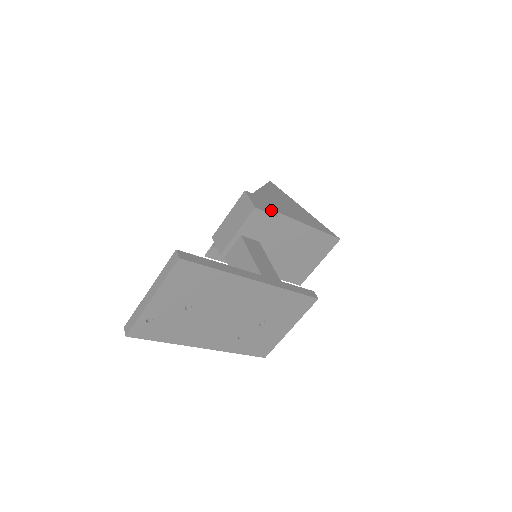
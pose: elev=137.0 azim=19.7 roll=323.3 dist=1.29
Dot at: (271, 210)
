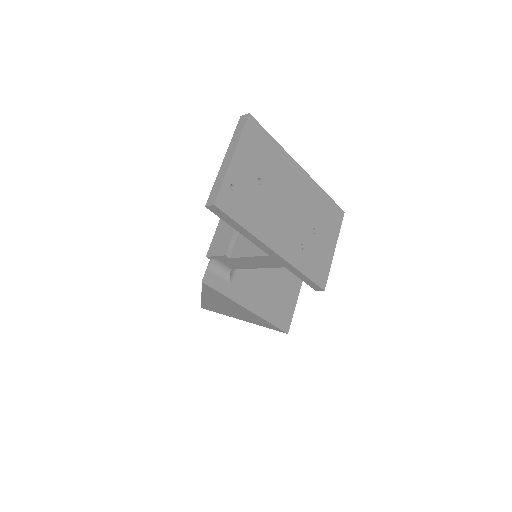
Dot at: occluded
